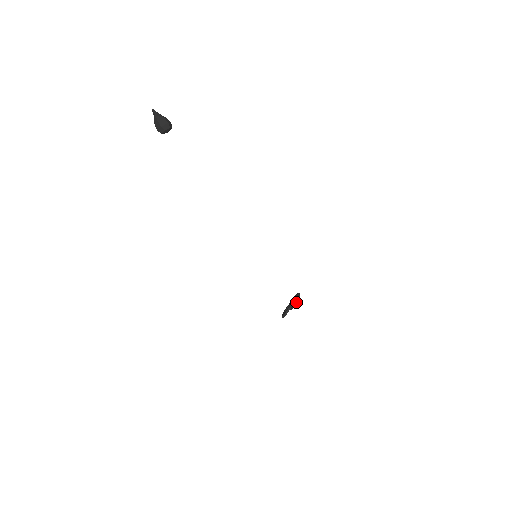
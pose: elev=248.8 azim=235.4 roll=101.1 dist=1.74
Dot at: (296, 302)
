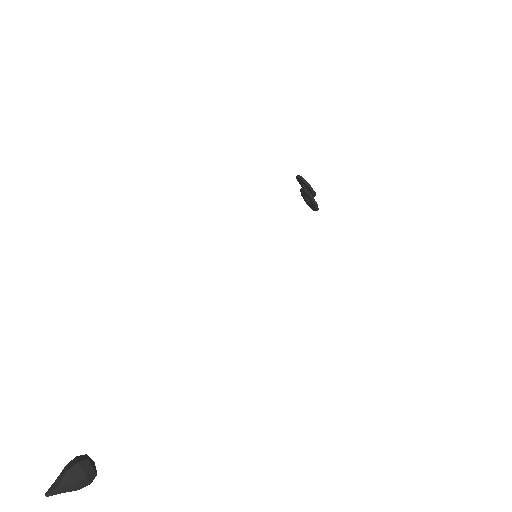
Dot at: (314, 194)
